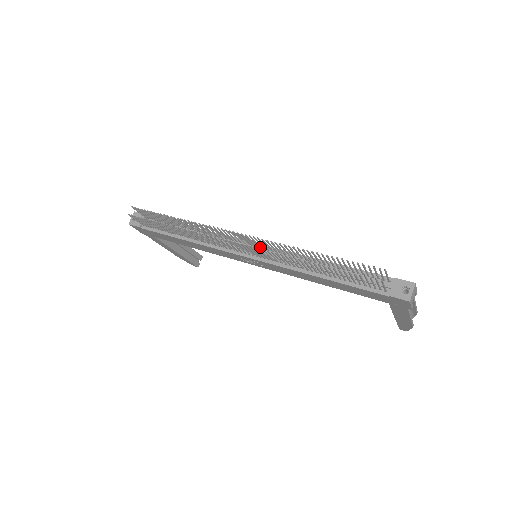
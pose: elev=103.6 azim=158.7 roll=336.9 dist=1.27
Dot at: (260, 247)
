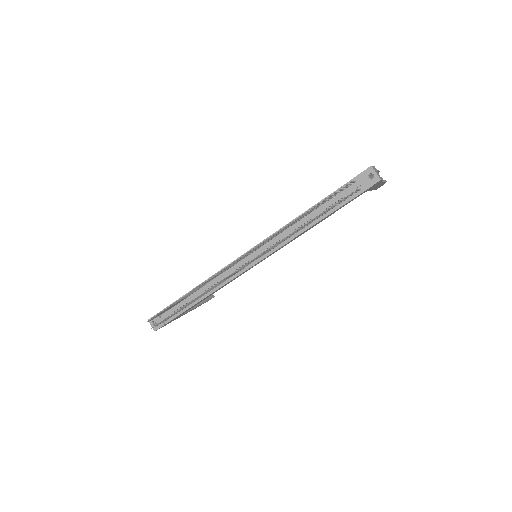
Dot at: (255, 250)
